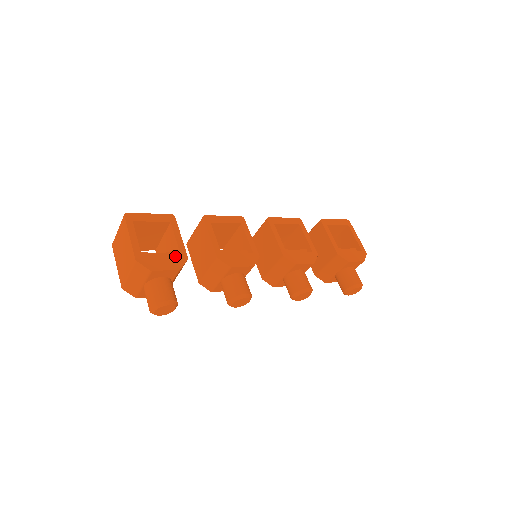
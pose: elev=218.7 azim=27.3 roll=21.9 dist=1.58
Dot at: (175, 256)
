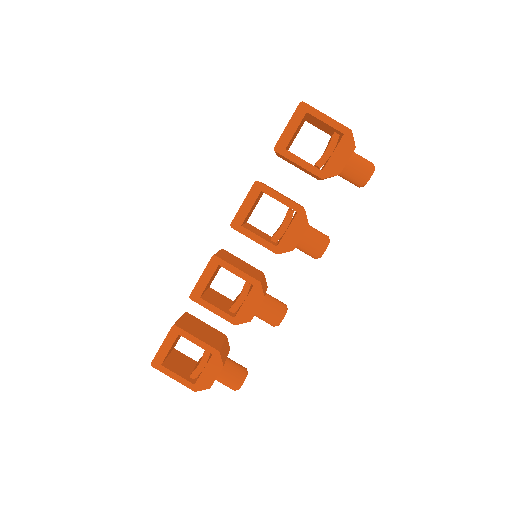
Dot at: (210, 360)
